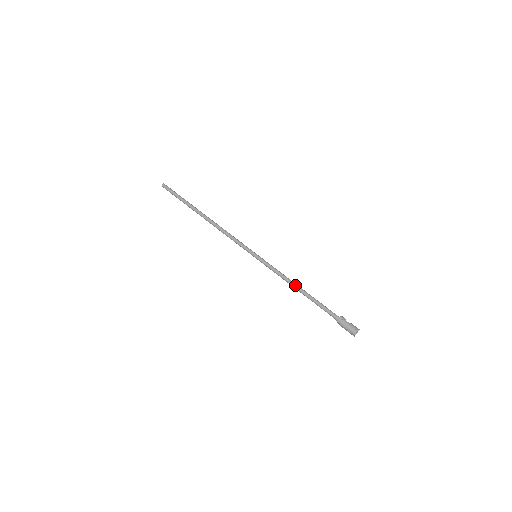
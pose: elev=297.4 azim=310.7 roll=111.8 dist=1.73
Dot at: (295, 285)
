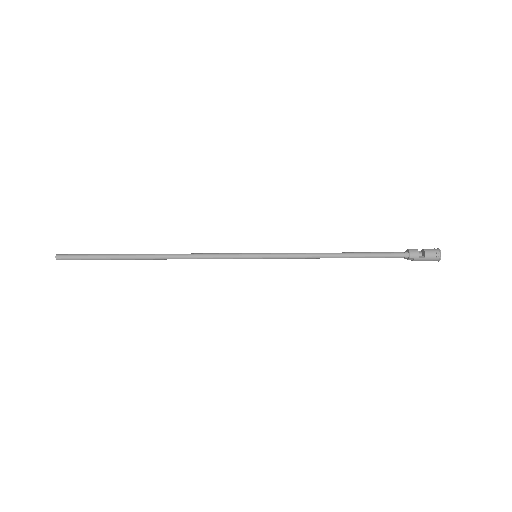
Dot at: occluded
